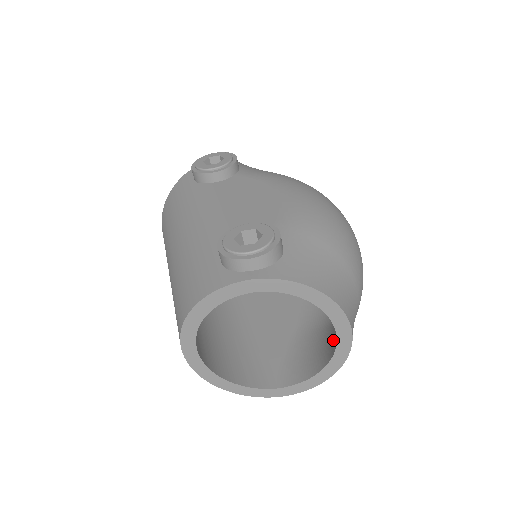
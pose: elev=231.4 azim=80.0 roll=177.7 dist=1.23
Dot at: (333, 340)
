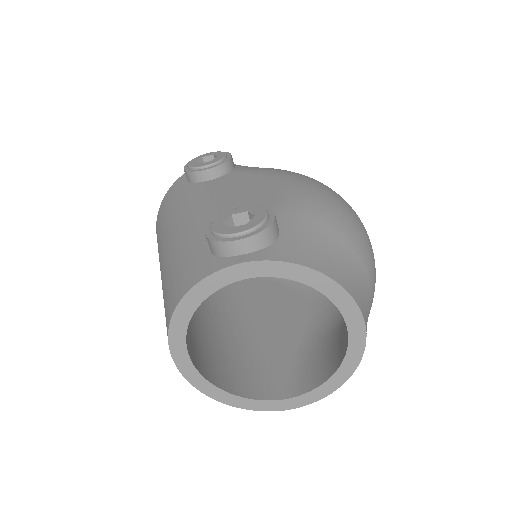
Dot at: (345, 339)
